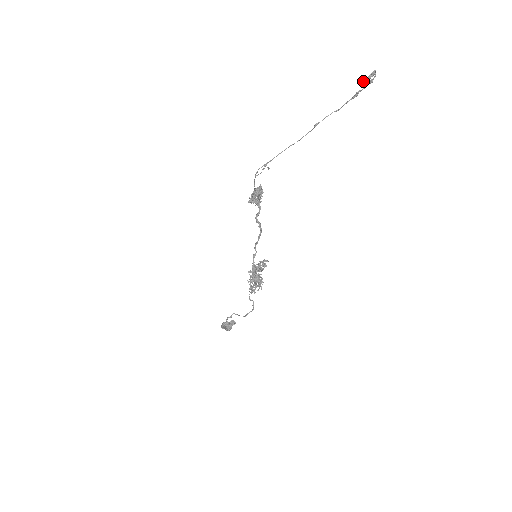
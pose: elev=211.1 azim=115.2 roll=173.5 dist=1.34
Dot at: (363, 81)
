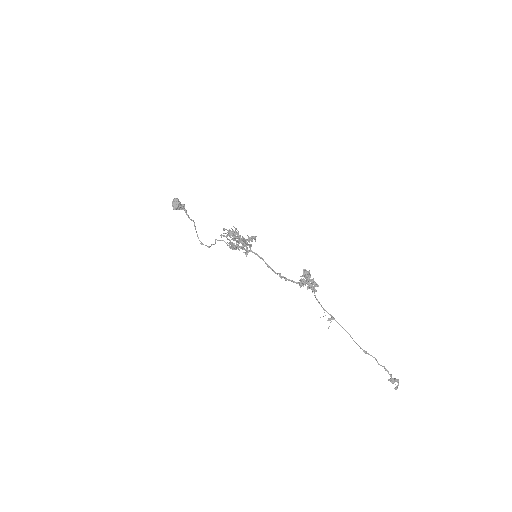
Dot at: (392, 383)
